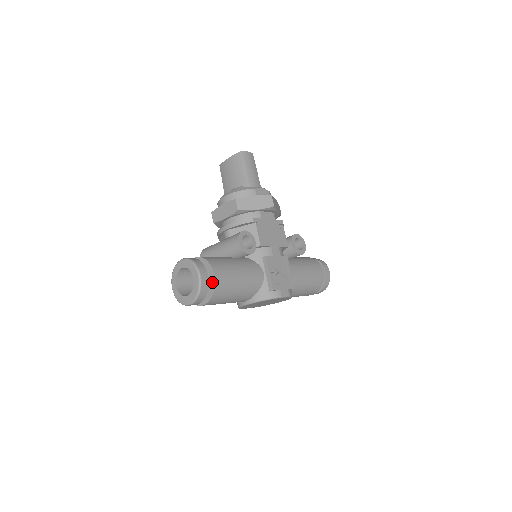
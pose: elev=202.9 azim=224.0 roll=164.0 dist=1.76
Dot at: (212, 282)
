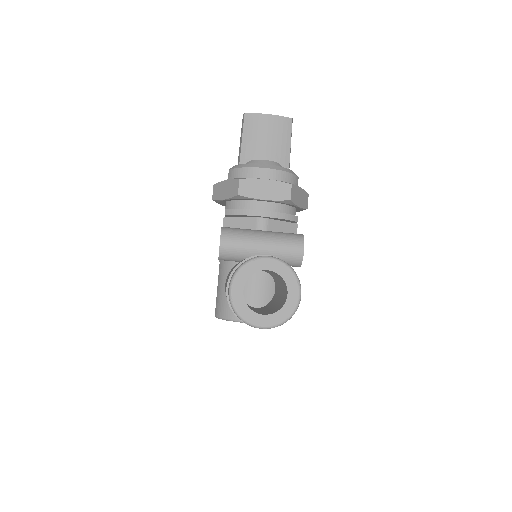
Dot at: occluded
